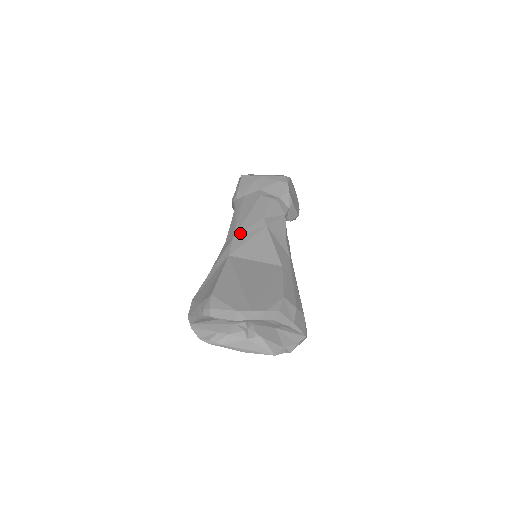
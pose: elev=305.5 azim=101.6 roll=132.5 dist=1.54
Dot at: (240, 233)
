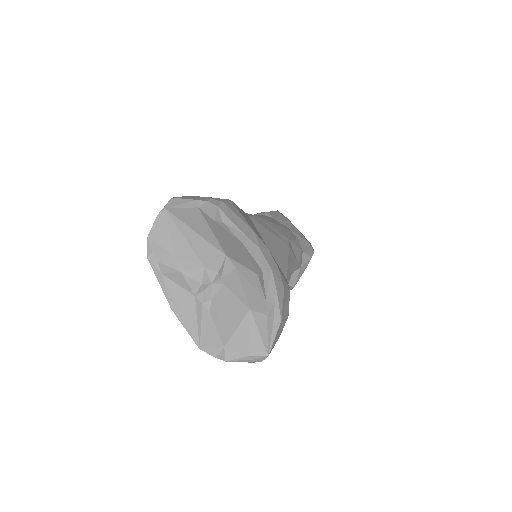
Dot at: (265, 221)
